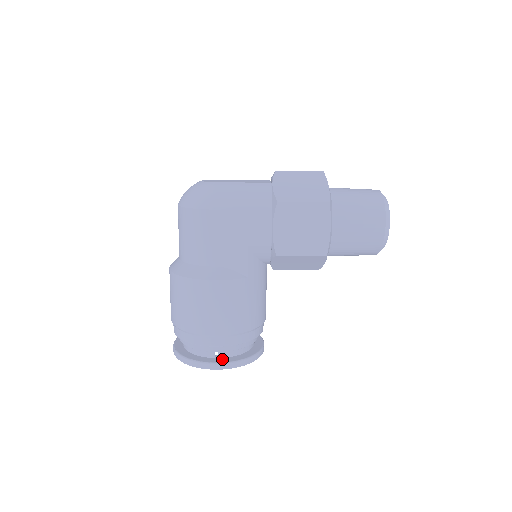
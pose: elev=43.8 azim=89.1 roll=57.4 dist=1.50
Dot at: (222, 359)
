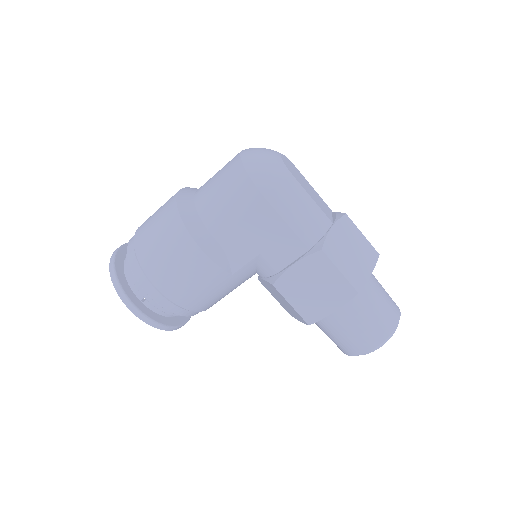
Dot at: (145, 308)
